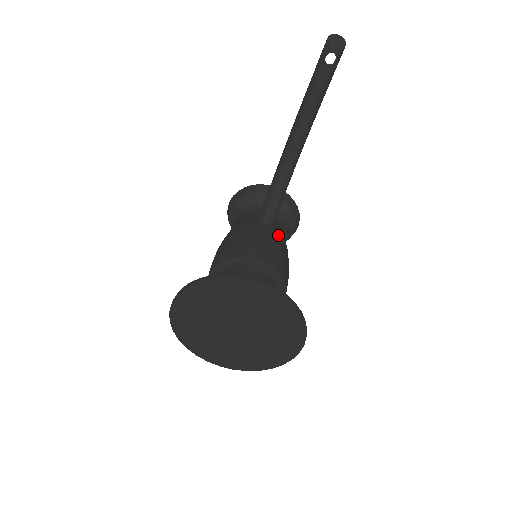
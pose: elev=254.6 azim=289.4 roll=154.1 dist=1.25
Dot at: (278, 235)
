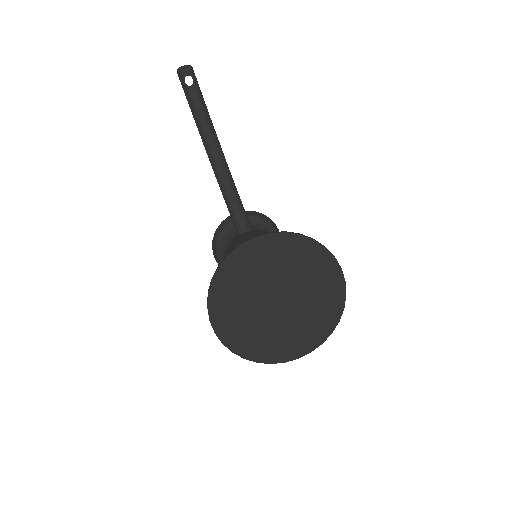
Dot at: occluded
